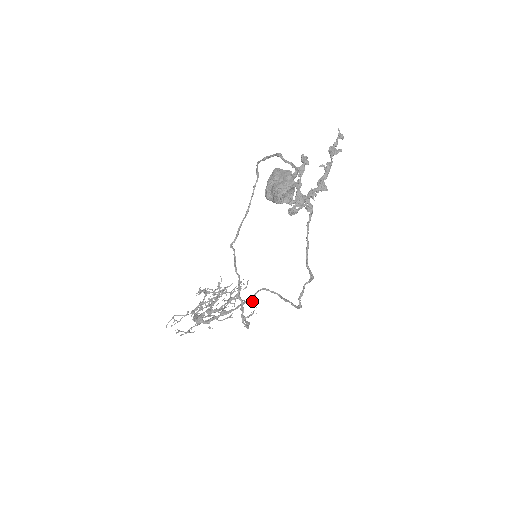
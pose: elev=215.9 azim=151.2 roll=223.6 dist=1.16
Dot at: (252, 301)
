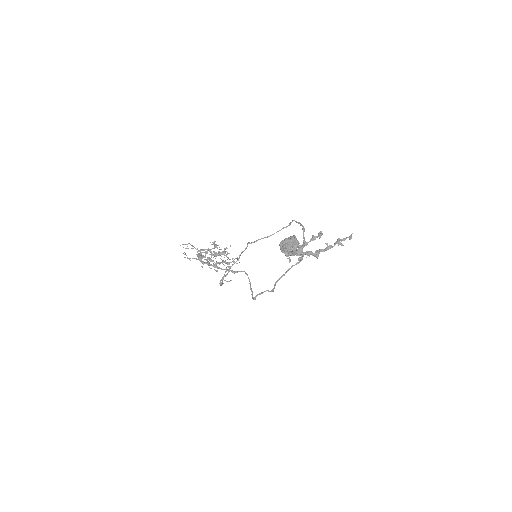
Dot at: occluded
